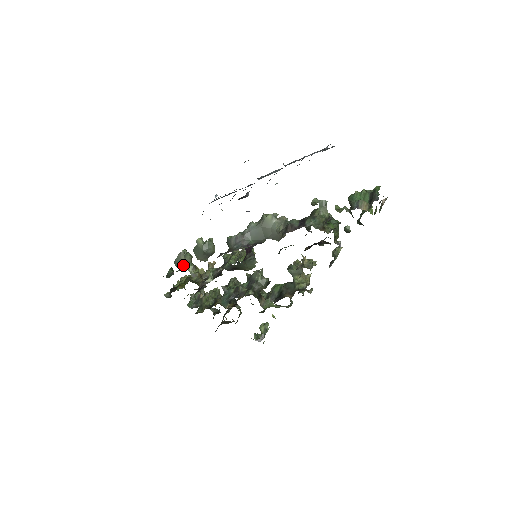
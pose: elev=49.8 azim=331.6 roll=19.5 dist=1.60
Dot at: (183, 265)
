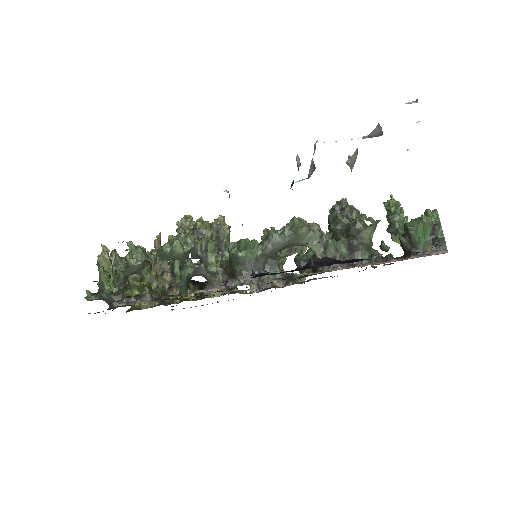
Dot at: (137, 272)
